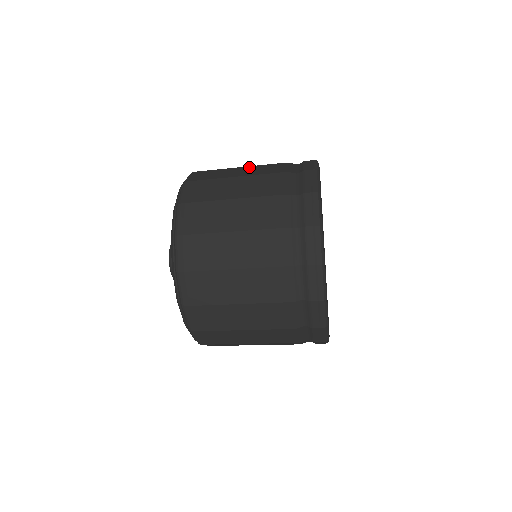
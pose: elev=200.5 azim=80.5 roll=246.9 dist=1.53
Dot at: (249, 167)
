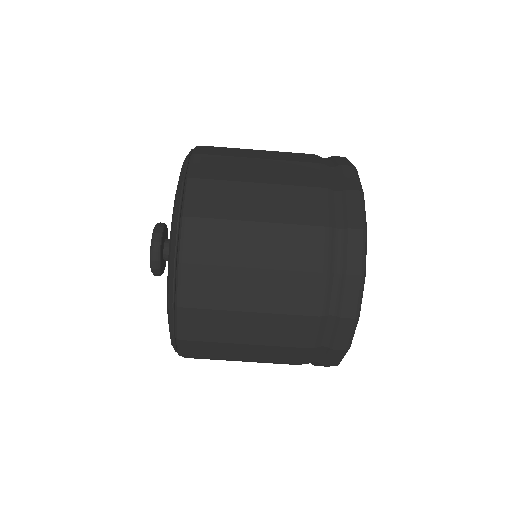
Dot at: occluded
